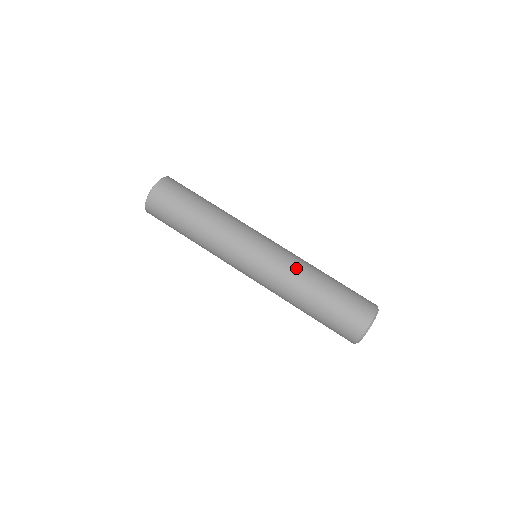
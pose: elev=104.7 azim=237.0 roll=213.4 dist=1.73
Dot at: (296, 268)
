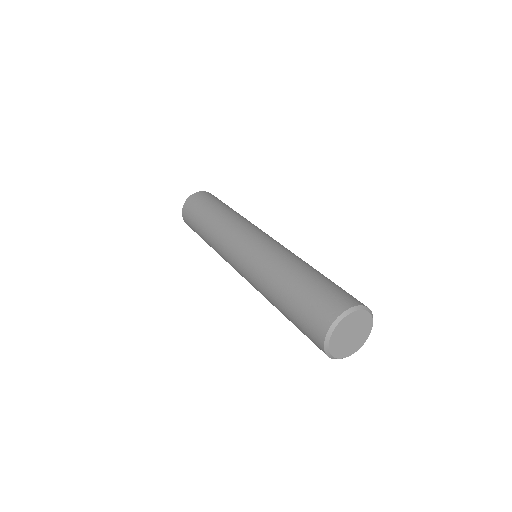
Dot at: (266, 265)
